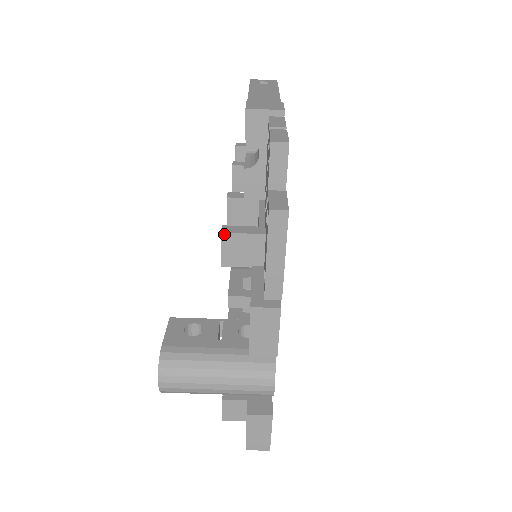
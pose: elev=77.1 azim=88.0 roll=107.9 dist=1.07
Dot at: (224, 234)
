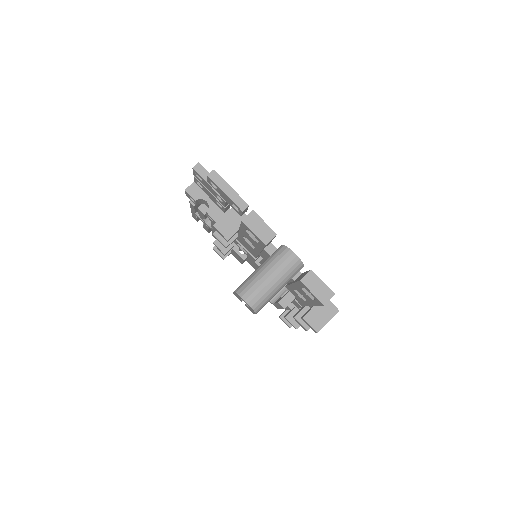
Dot at: (215, 225)
